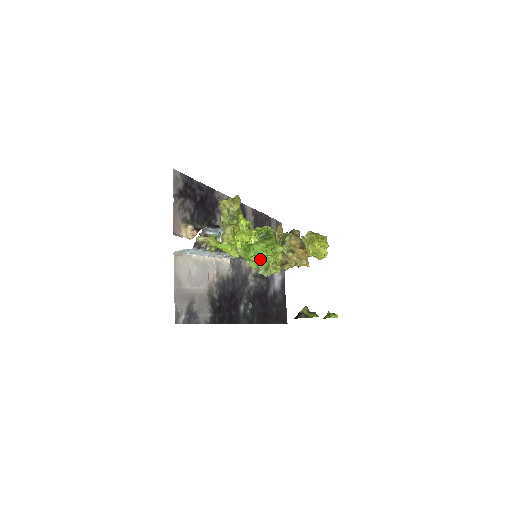
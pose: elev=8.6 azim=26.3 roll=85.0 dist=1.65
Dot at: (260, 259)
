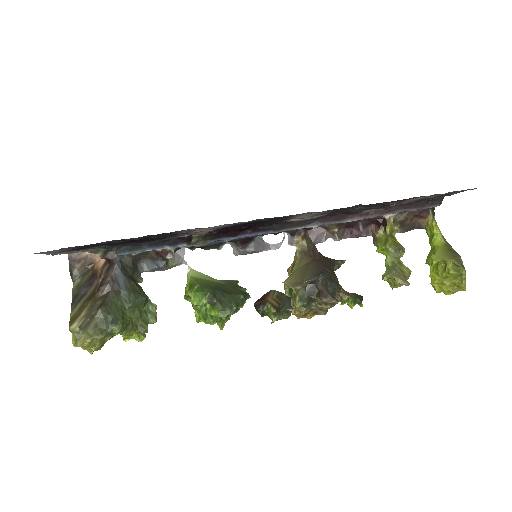
Dot at: occluded
